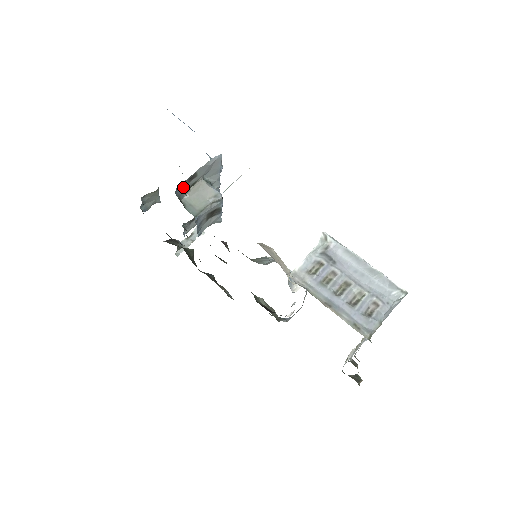
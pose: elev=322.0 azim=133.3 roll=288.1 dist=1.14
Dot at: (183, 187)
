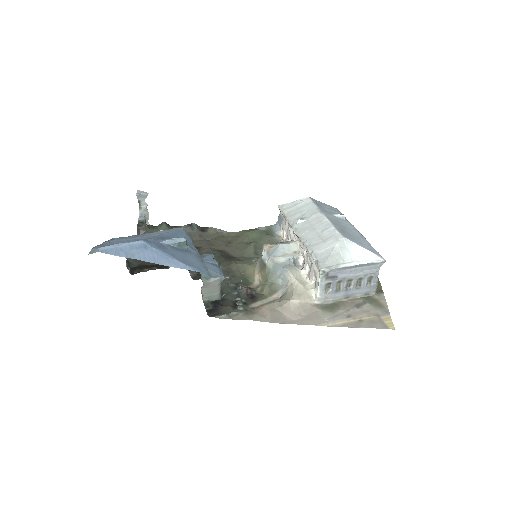
Dot at: occluded
